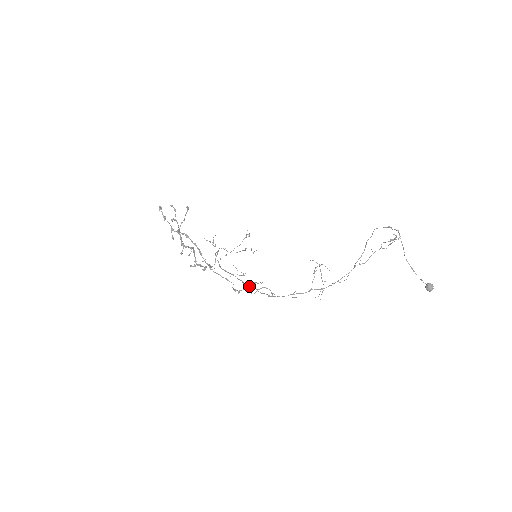
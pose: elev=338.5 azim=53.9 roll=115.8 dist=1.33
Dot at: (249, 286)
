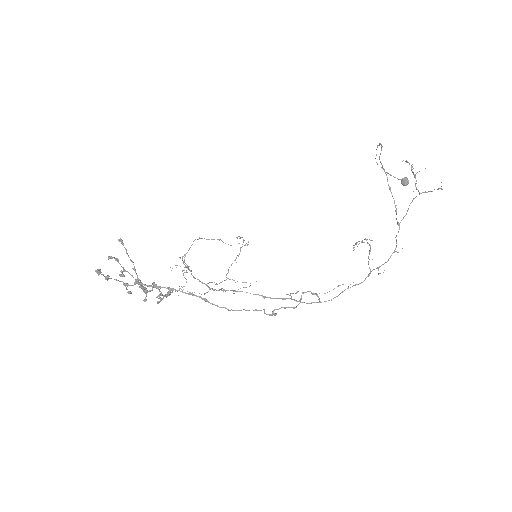
Dot at: occluded
